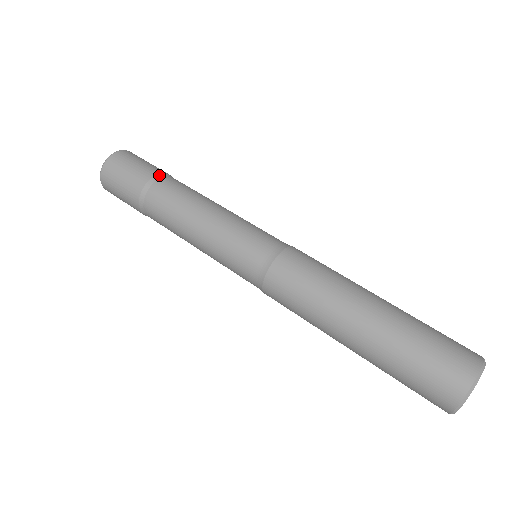
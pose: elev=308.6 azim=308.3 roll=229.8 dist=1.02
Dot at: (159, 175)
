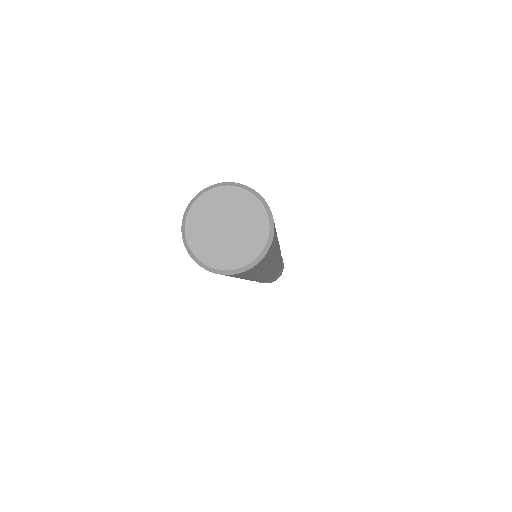
Dot at: occluded
